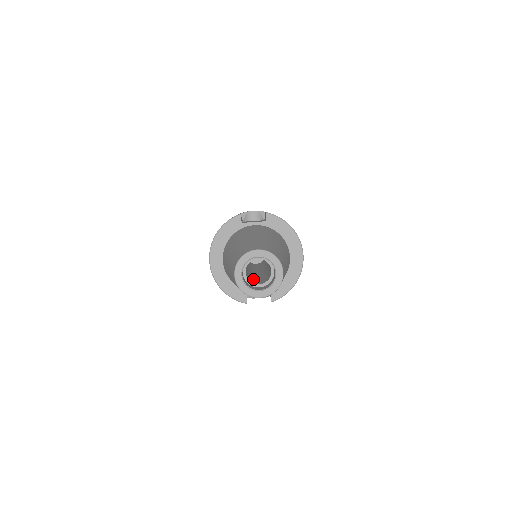
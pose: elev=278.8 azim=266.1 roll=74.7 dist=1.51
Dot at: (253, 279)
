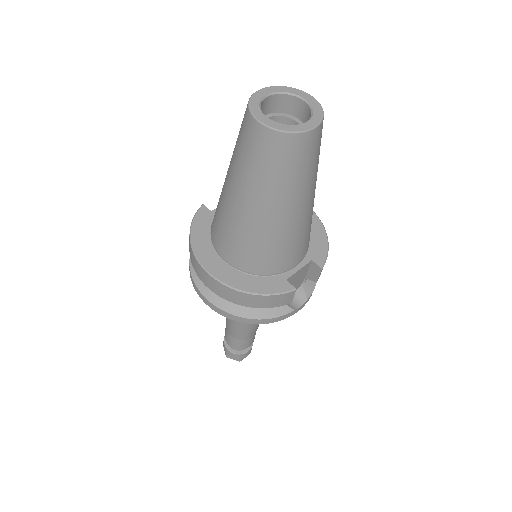
Dot at: occluded
